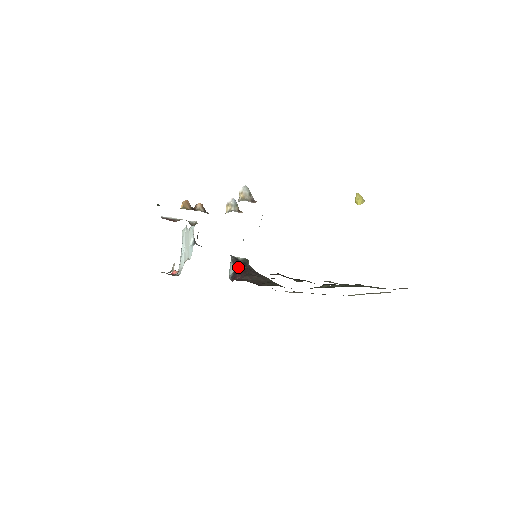
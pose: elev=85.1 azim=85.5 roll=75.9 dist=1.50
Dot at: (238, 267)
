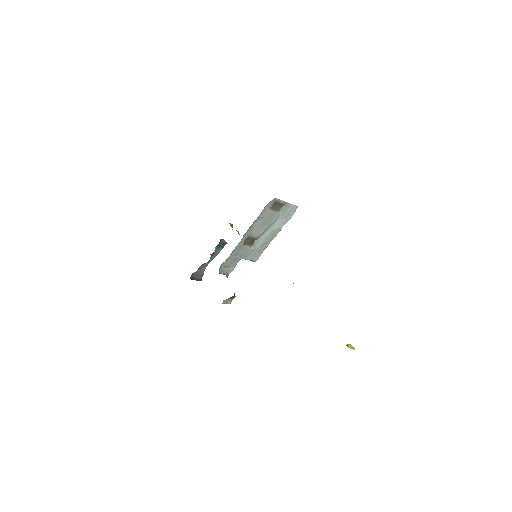
Dot at: occluded
